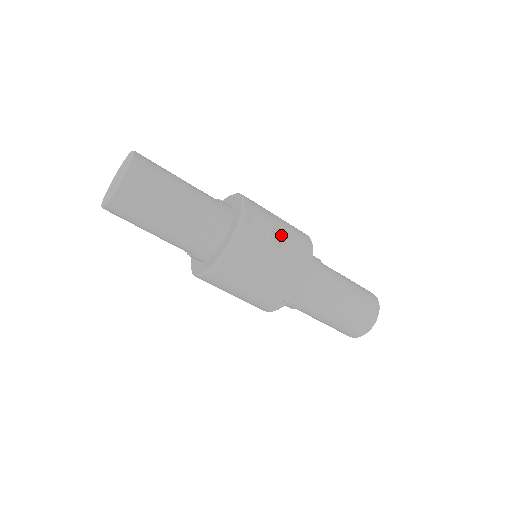
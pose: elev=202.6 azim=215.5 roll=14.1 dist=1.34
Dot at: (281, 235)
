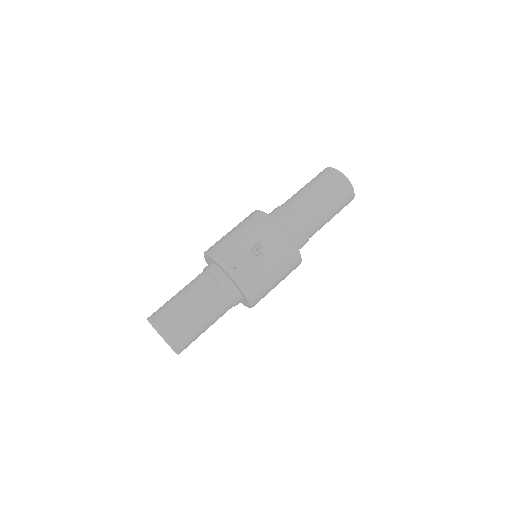
Dot at: (255, 247)
